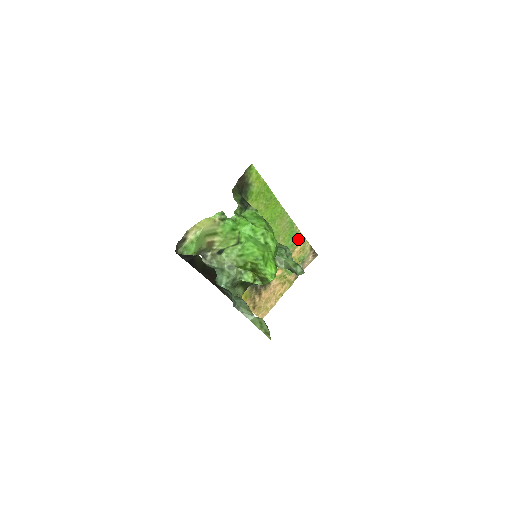
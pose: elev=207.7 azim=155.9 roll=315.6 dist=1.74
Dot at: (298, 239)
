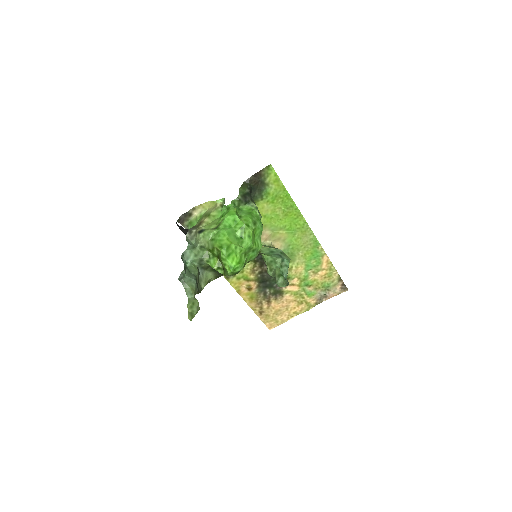
Dot at: (324, 262)
